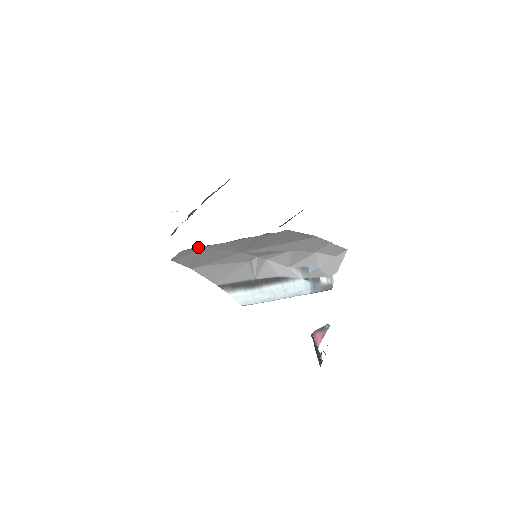
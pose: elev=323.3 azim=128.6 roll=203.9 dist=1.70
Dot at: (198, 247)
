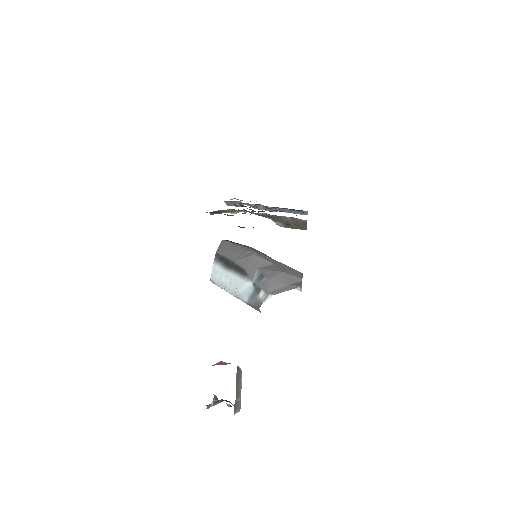
Dot at: occluded
